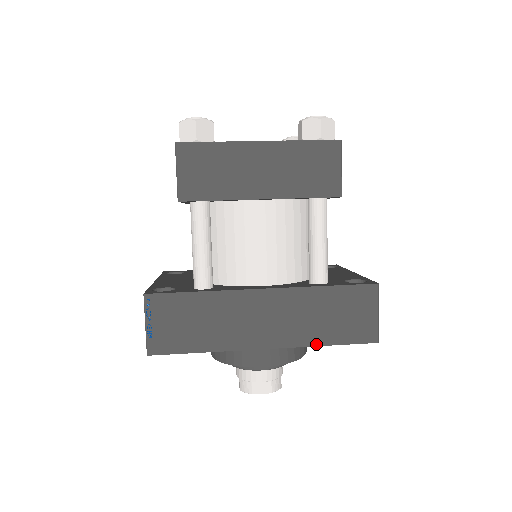
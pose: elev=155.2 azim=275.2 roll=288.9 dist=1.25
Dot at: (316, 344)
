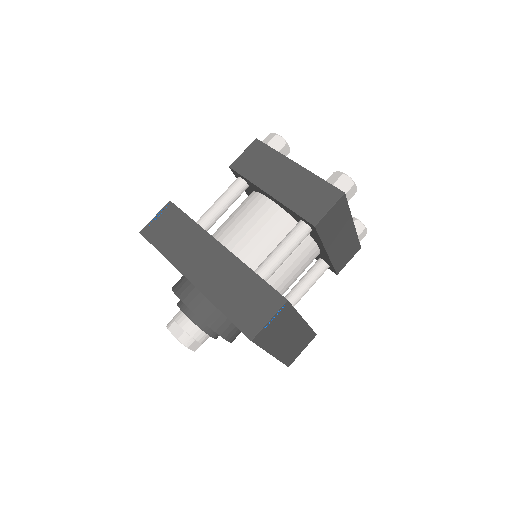
Dot at: (216, 304)
